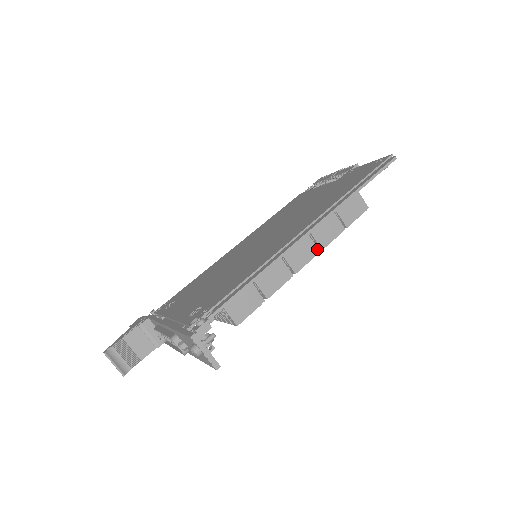
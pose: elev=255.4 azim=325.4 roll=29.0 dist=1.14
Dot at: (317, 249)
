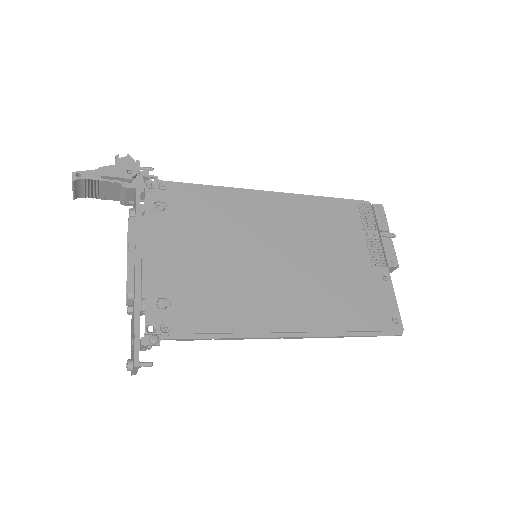
Dot at: occluded
